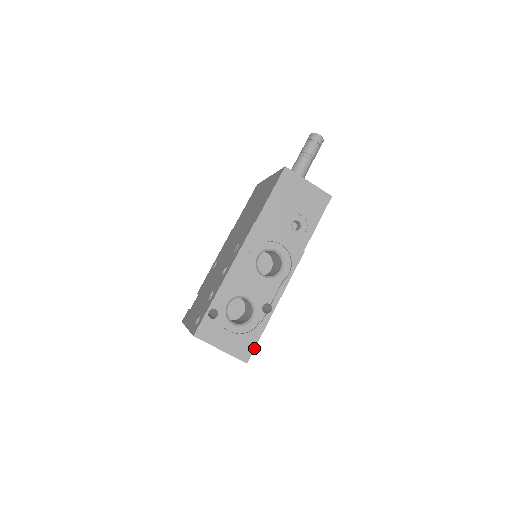
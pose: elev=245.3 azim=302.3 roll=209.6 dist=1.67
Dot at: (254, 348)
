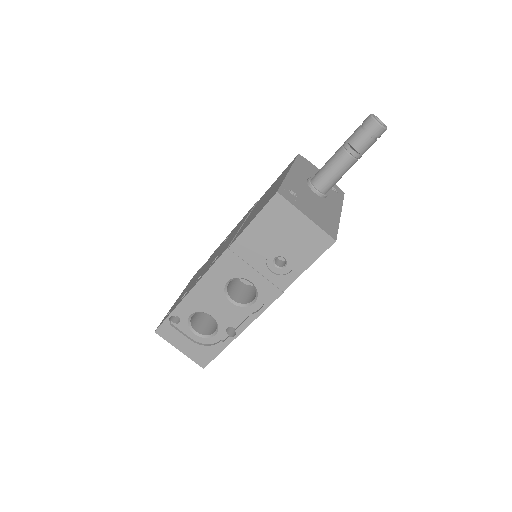
Dot at: occluded
